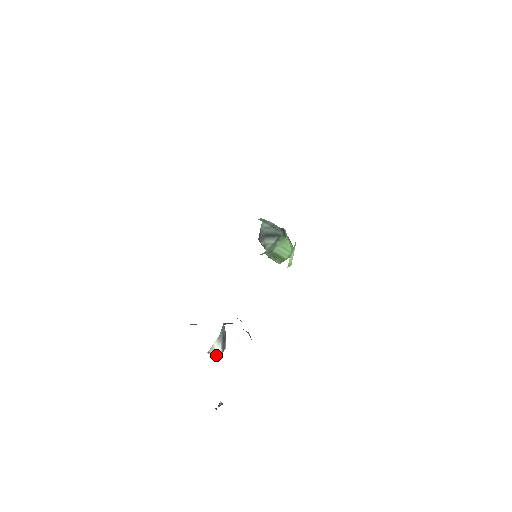
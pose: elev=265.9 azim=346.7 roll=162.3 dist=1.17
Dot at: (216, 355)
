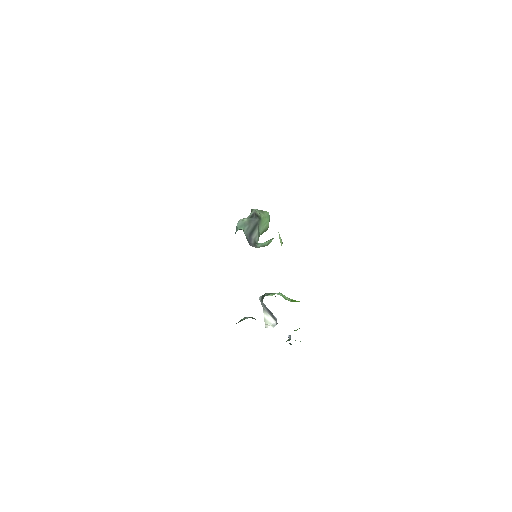
Dot at: (273, 326)
